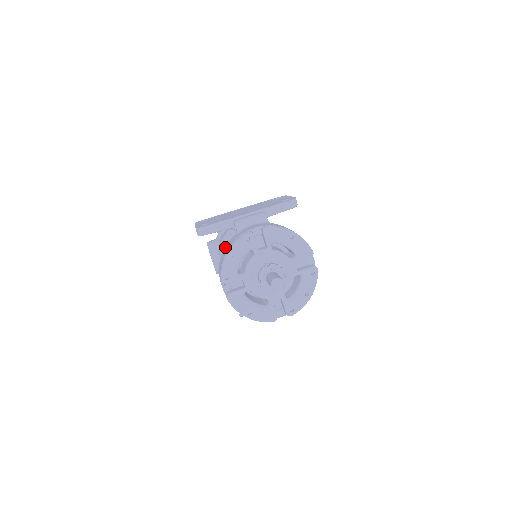
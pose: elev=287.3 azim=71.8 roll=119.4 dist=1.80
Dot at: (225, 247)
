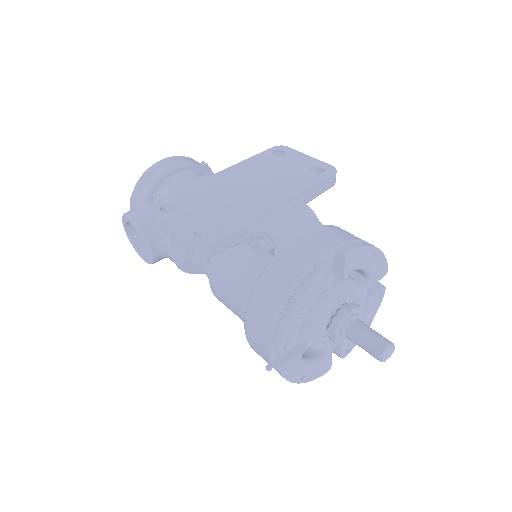
Dot at: (264, 283)
